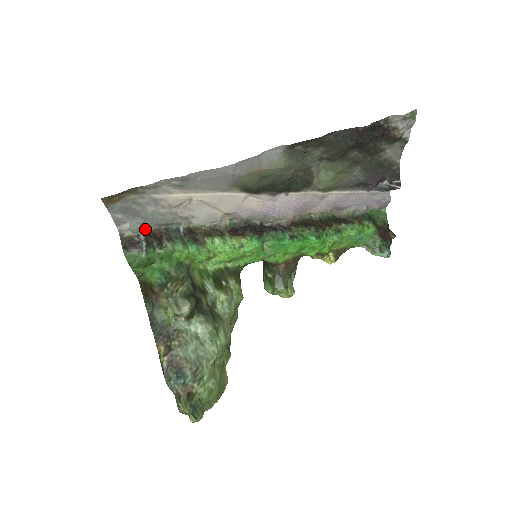
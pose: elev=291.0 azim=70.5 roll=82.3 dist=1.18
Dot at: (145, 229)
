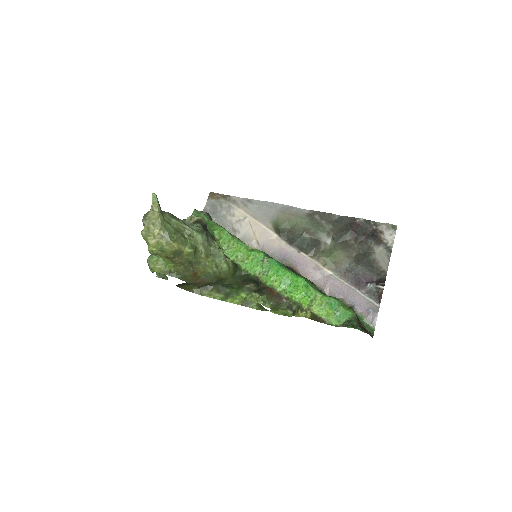
Dot at: occluded
